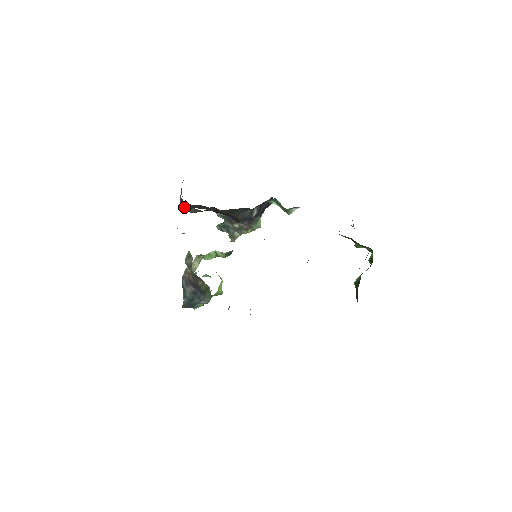
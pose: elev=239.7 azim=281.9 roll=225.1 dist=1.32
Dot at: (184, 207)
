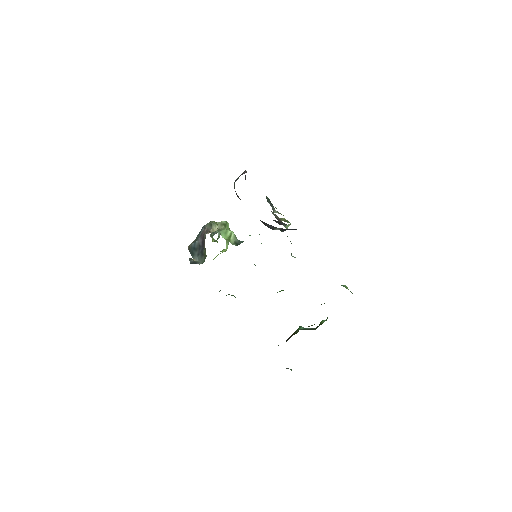
Dot at: occluded
